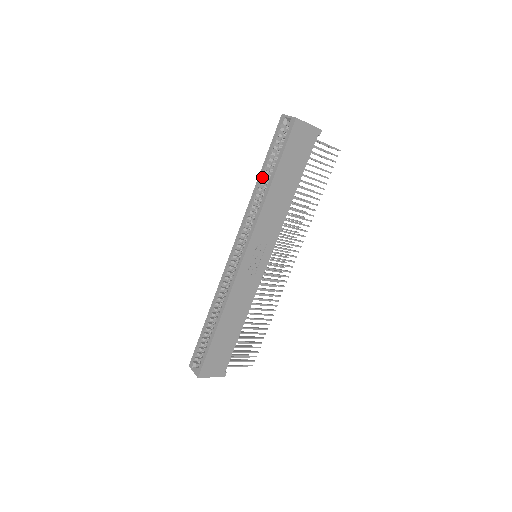
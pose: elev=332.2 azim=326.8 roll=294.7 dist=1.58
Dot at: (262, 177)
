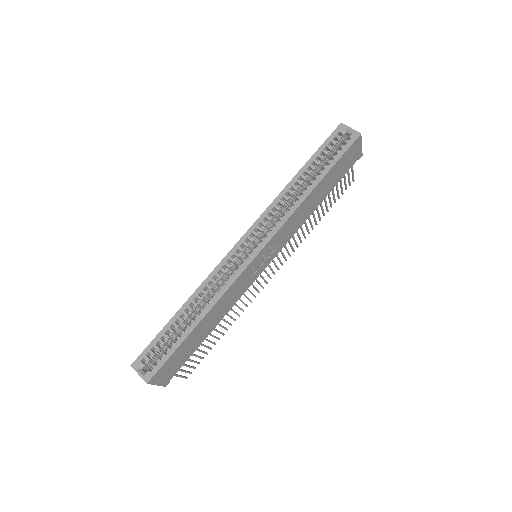
Dot at: (302, 176)
